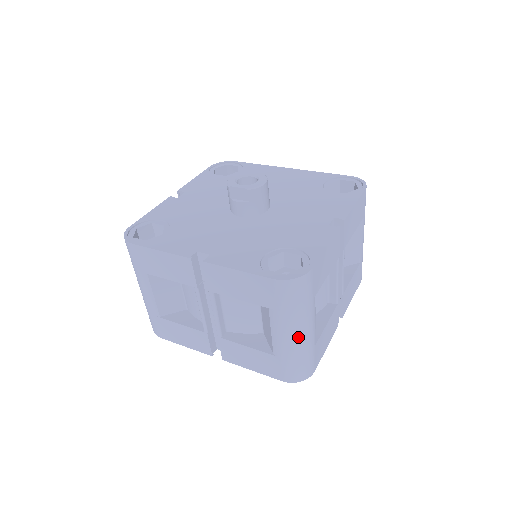
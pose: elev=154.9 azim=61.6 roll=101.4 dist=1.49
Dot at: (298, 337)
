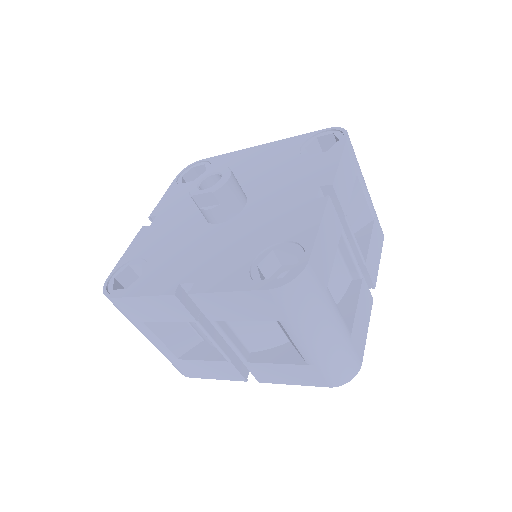
Dot at: (325, 339)
